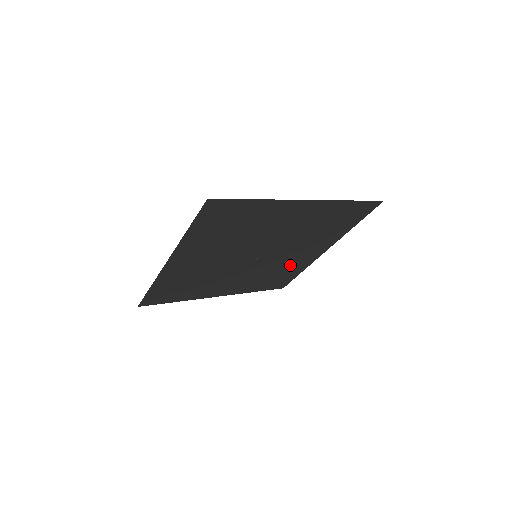
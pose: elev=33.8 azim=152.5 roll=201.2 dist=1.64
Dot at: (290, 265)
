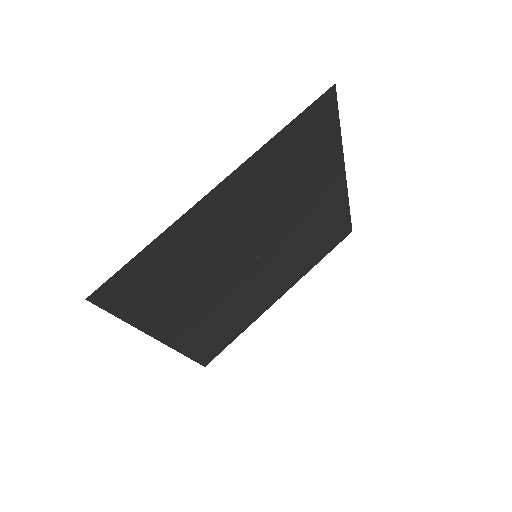
Dot at: (320, 220)
